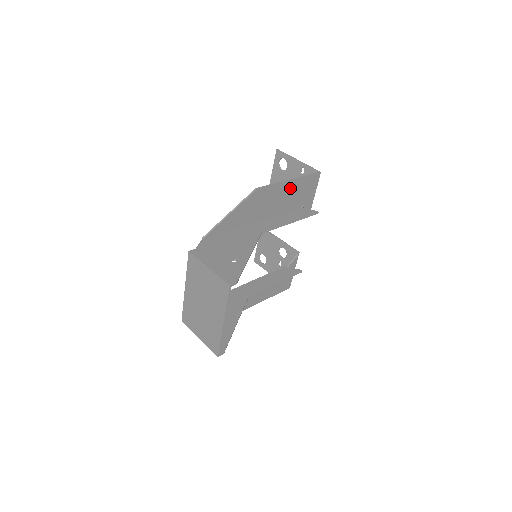
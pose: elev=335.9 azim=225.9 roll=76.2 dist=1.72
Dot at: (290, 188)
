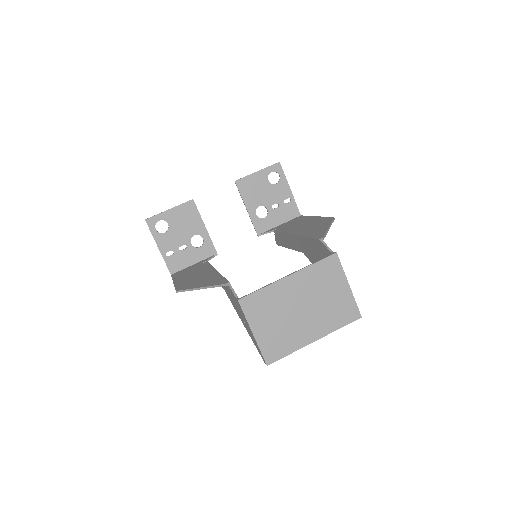
Dot at: occluded
